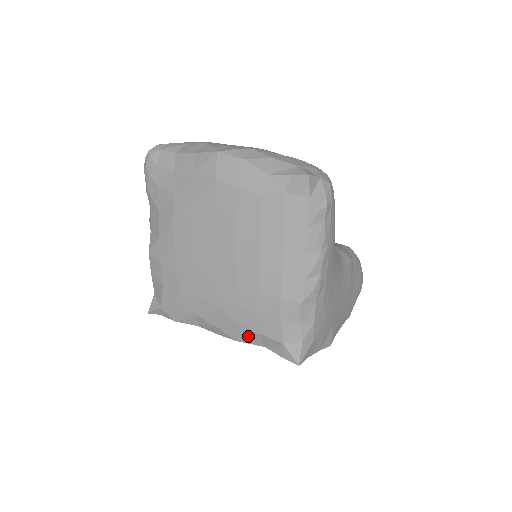
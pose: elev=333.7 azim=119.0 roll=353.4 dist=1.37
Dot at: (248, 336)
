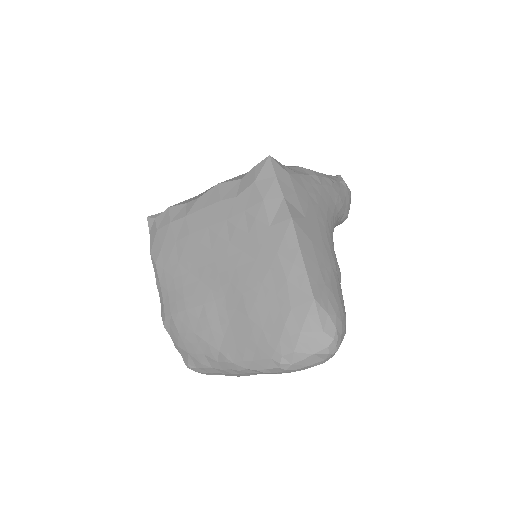
Dot at: (235, 177)
